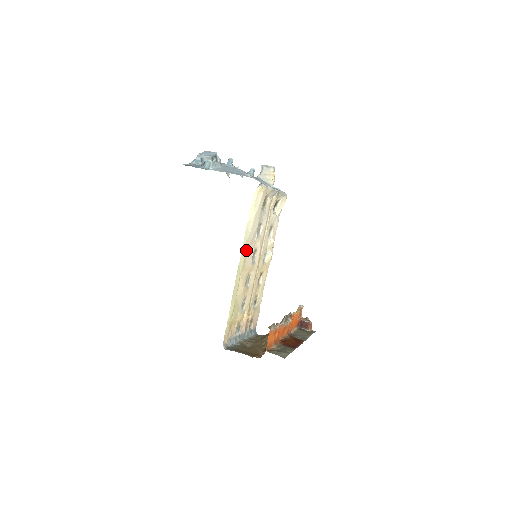
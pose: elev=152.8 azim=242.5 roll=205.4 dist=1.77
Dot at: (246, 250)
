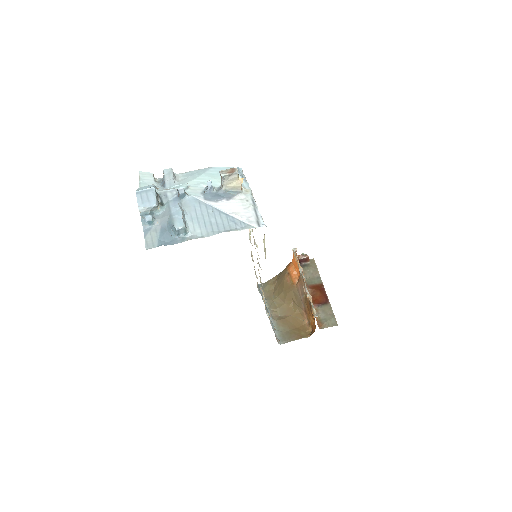
Dot at: occluded
